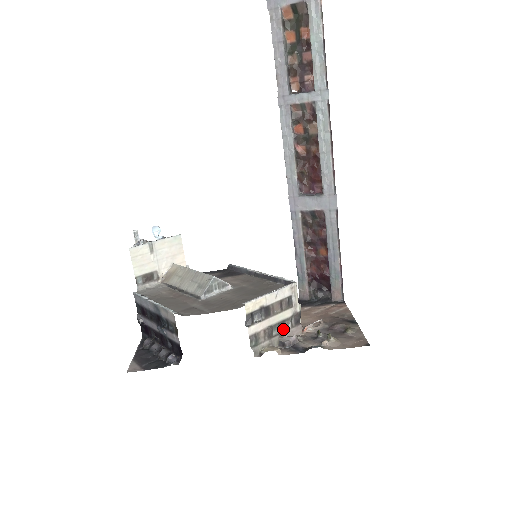
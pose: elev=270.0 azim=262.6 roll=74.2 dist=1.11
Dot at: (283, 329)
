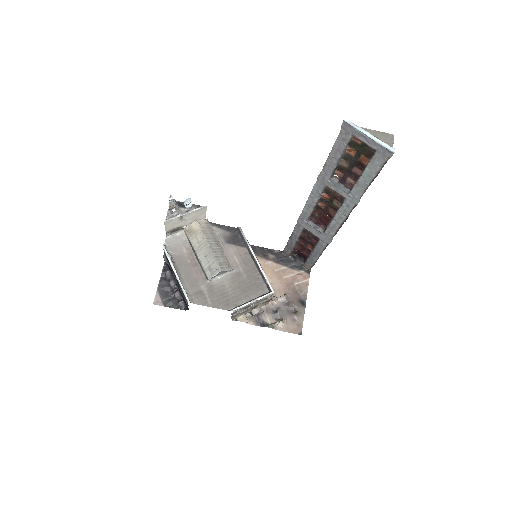
Dot at: (256, 307)
